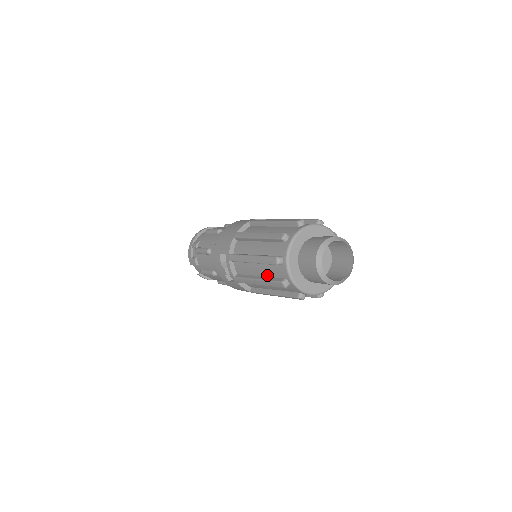
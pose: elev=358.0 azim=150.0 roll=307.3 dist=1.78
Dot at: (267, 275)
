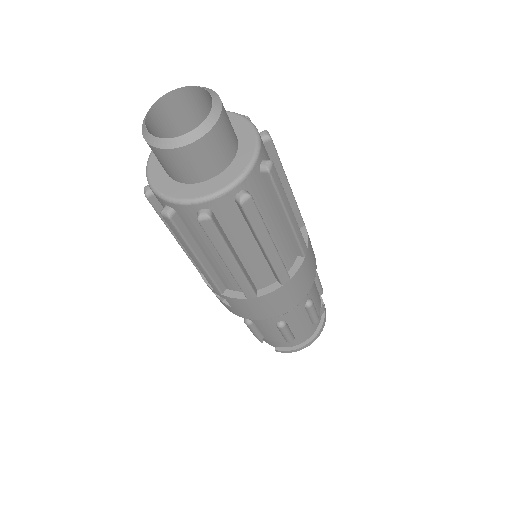
Dot at: occluded
